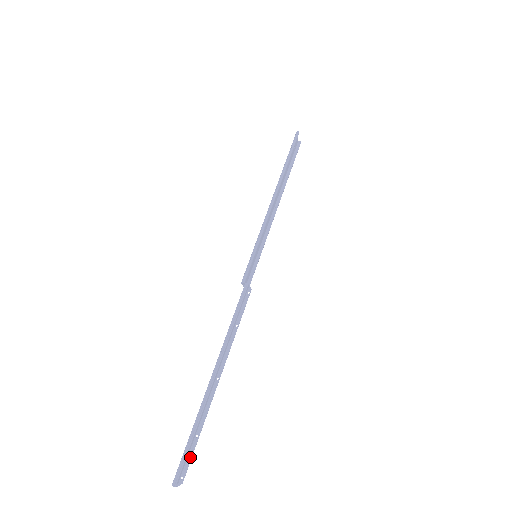
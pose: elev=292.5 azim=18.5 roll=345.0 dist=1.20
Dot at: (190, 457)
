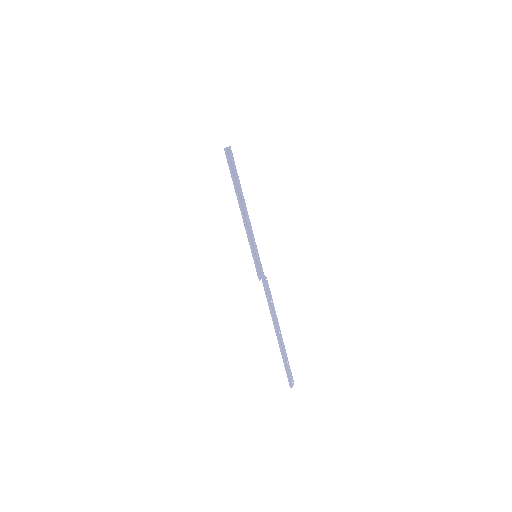
Dot at: (290, 373)
